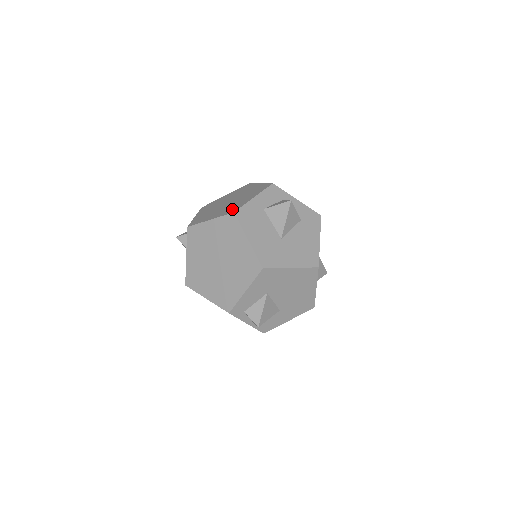
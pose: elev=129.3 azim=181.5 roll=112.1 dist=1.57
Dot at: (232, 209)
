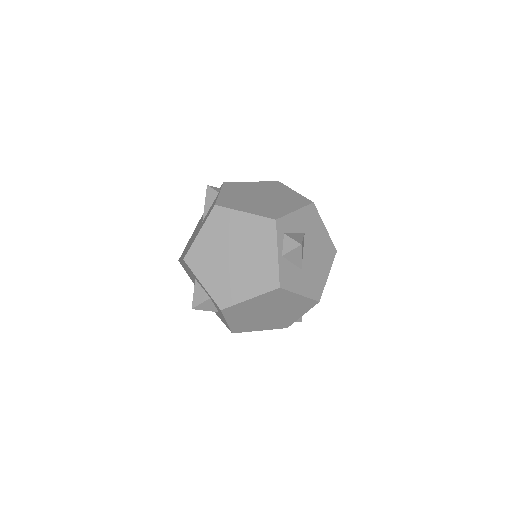
Dot at: occluded
